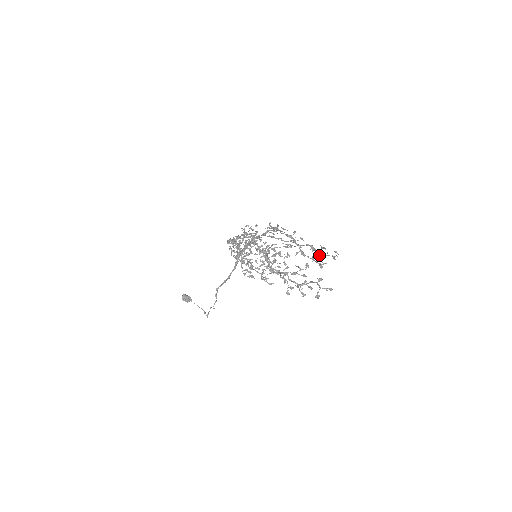
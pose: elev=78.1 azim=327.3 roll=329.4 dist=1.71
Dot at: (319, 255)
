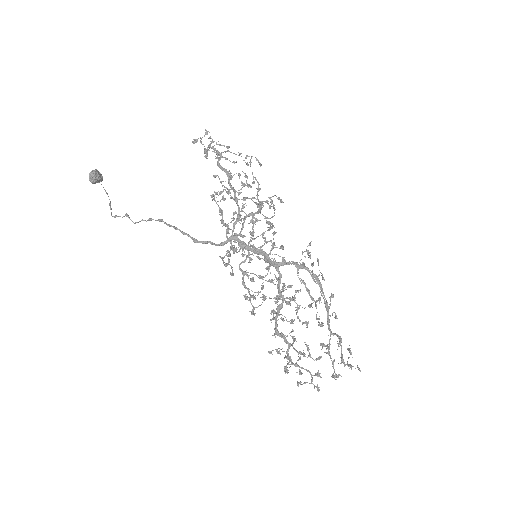
Dot at: occluded
